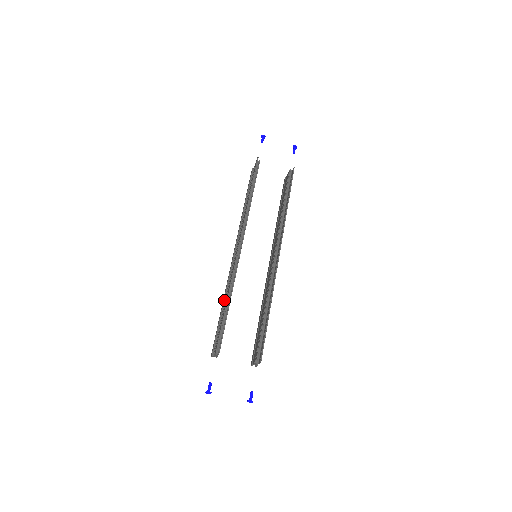
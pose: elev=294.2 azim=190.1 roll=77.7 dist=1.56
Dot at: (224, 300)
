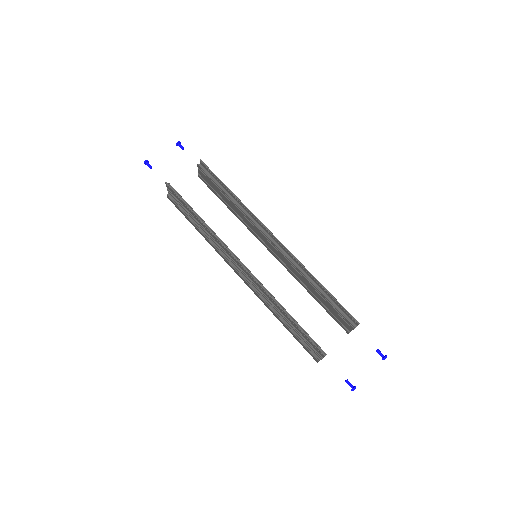
Dot at: (275, 314)
